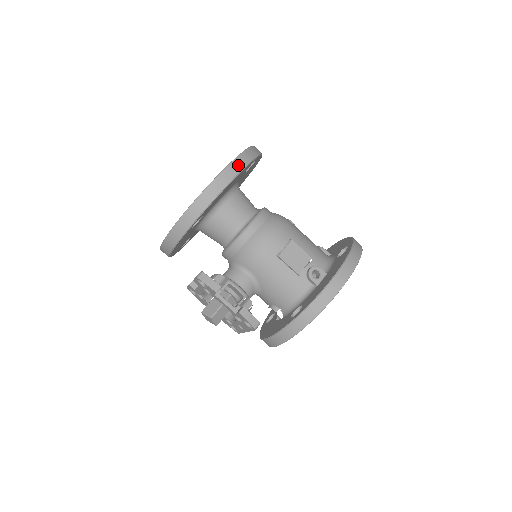
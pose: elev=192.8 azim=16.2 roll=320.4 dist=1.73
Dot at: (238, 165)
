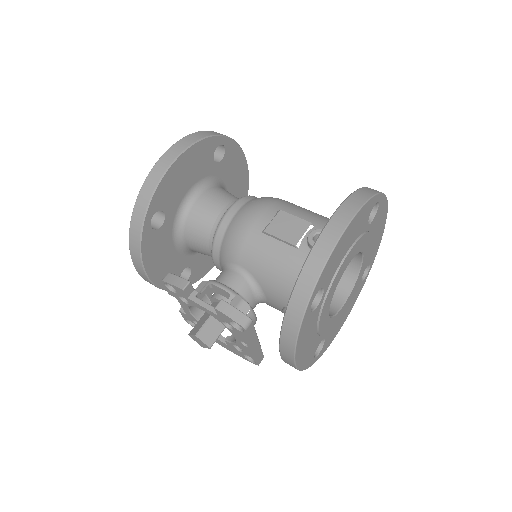
Dot at: (187, 141)
